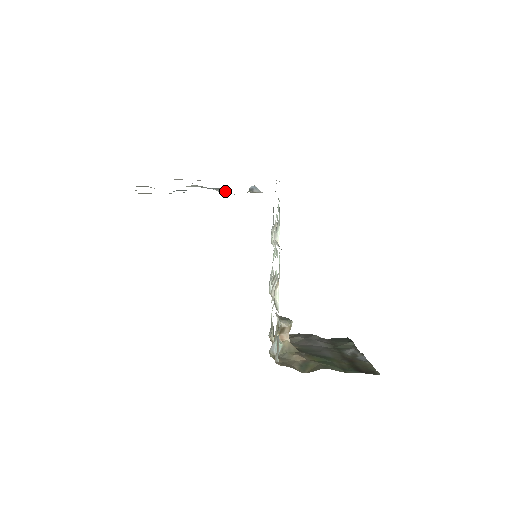
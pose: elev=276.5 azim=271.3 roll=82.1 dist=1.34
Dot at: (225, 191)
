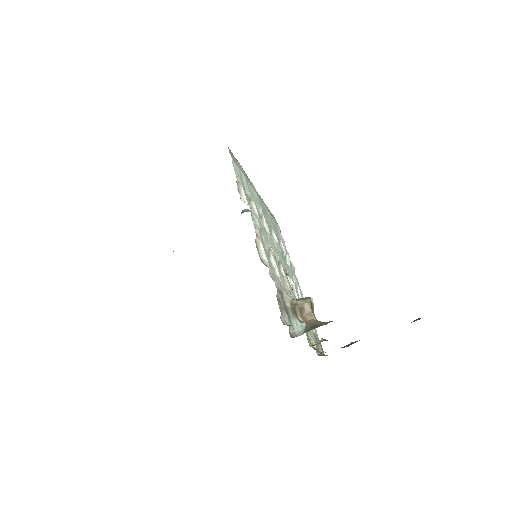
Dot at: occluded
